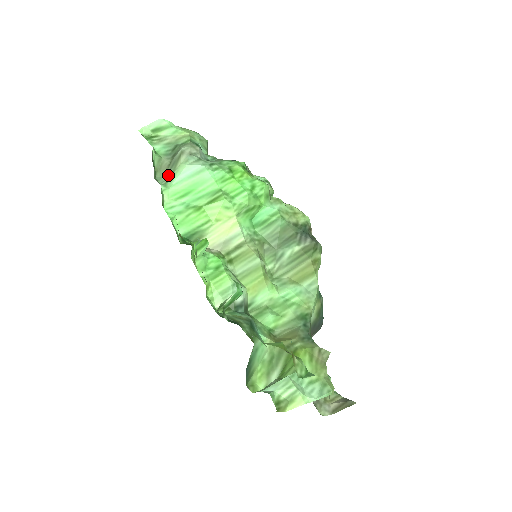
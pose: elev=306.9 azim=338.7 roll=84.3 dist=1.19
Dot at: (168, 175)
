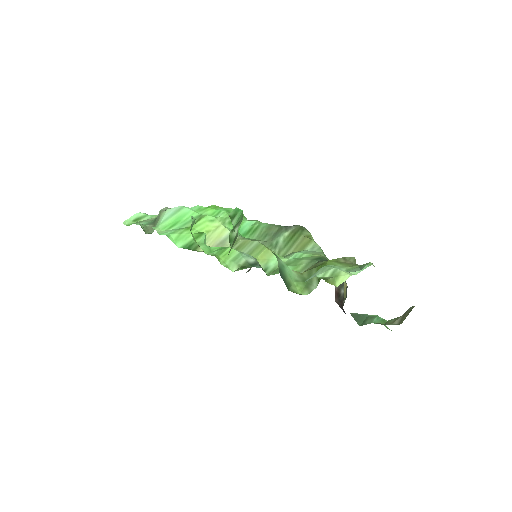
Dot at: occluded
